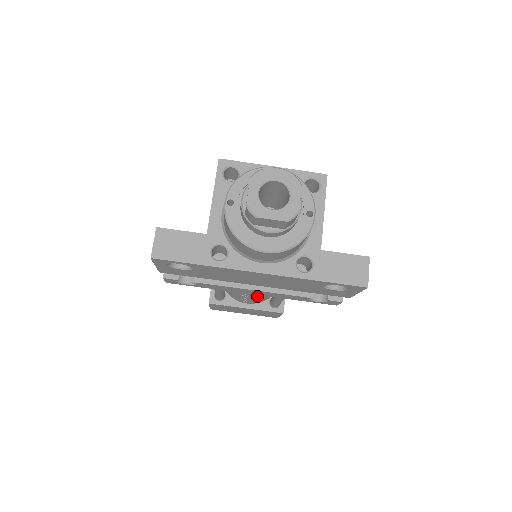
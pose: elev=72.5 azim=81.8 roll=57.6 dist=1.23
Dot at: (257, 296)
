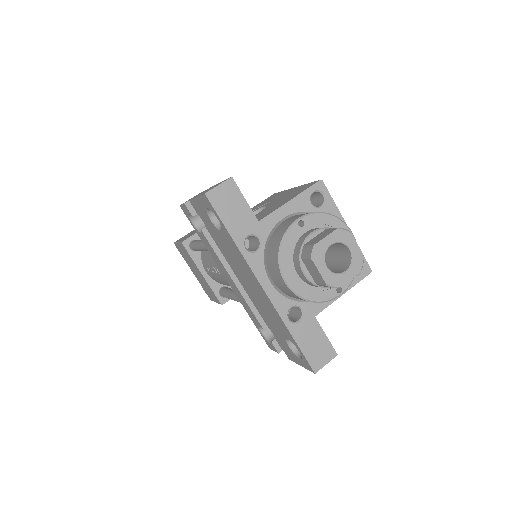
Dot at: (223, 279)
